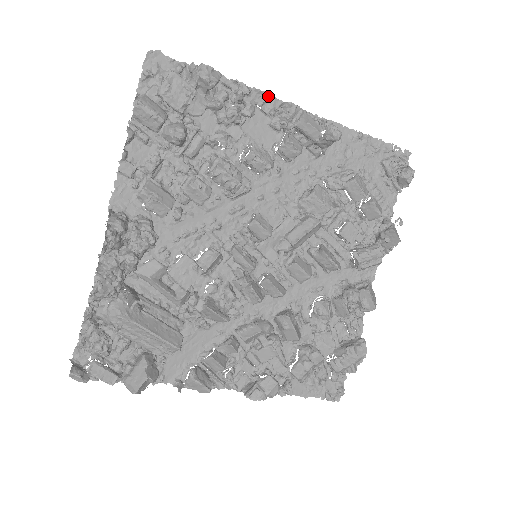
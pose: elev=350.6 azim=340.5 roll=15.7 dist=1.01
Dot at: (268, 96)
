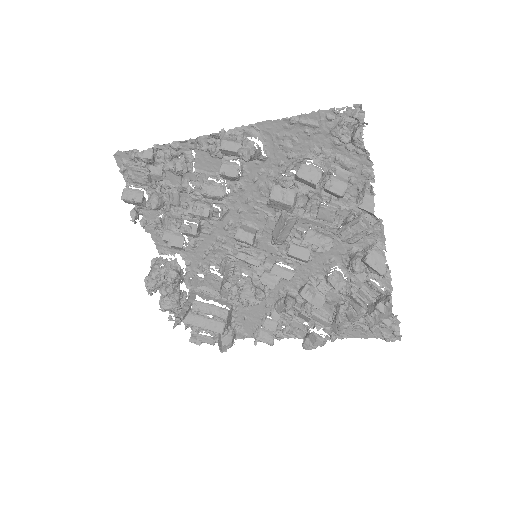
Dot at: (192, 141)
